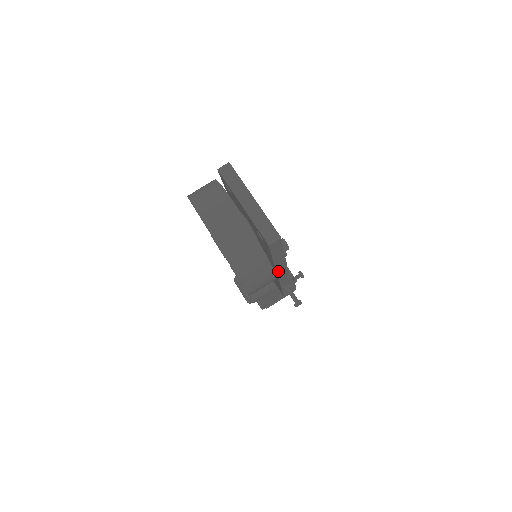
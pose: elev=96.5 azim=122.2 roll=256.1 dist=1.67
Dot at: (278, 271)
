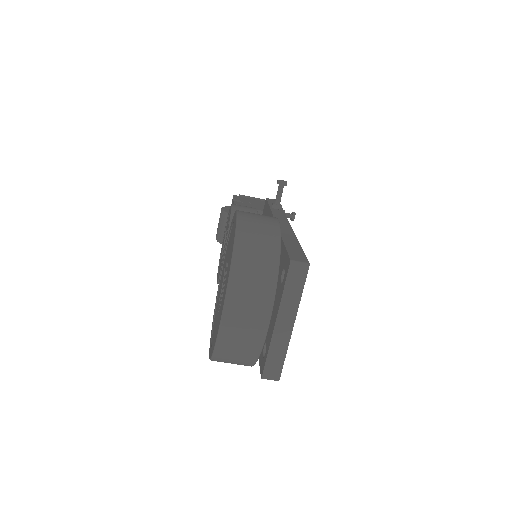
Dot at: occluded
